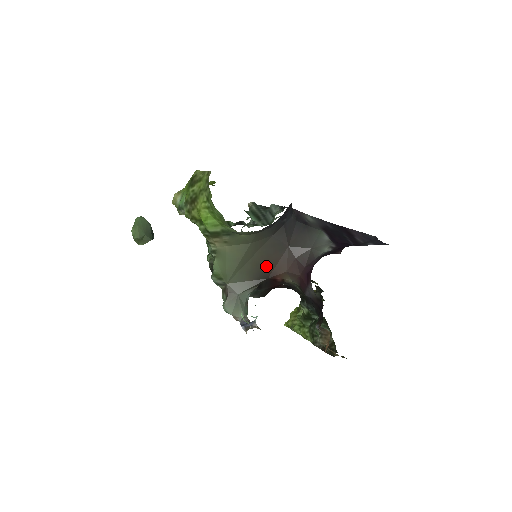
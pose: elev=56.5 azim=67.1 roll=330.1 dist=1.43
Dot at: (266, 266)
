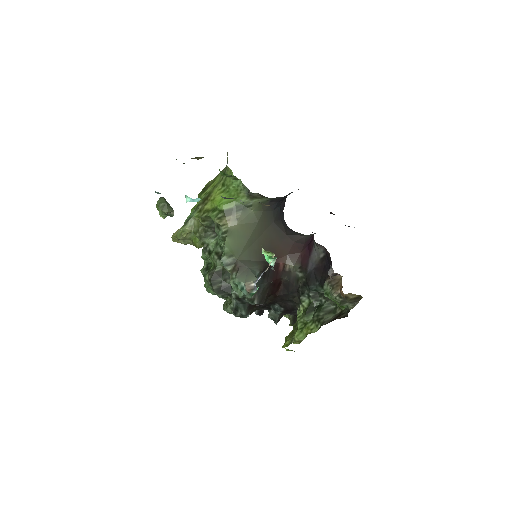
Dot at: (270, 249)
